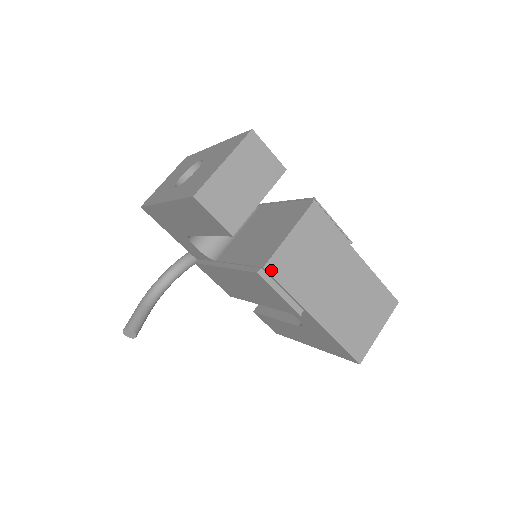
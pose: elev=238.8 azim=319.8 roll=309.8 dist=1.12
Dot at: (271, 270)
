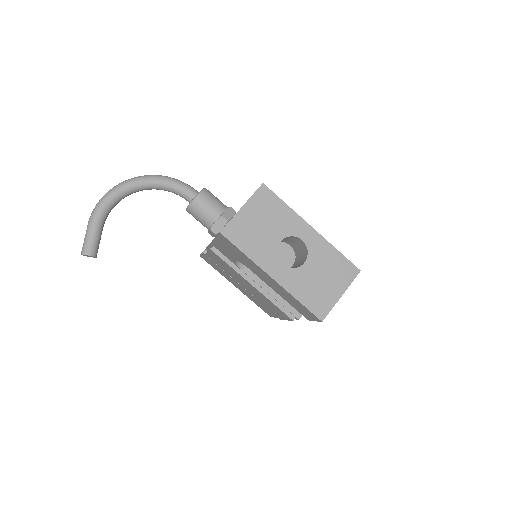
Dot at: (299, 318)
